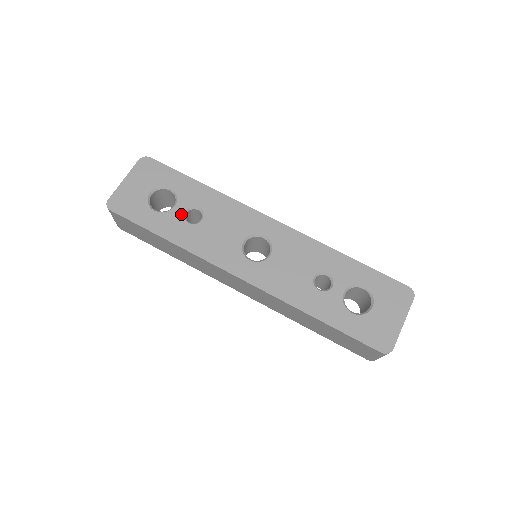
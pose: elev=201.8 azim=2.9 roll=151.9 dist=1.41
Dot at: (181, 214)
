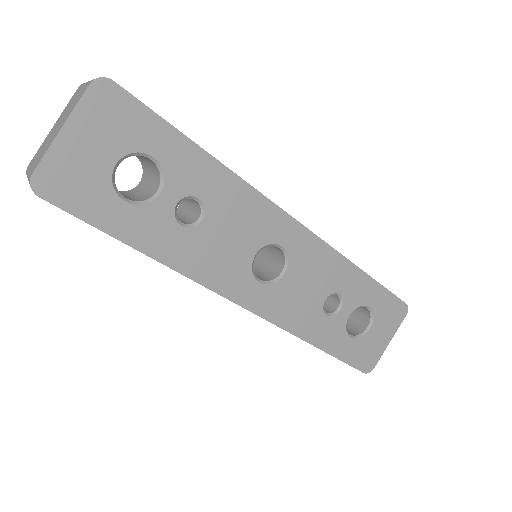
Dot at: (170, 209)
